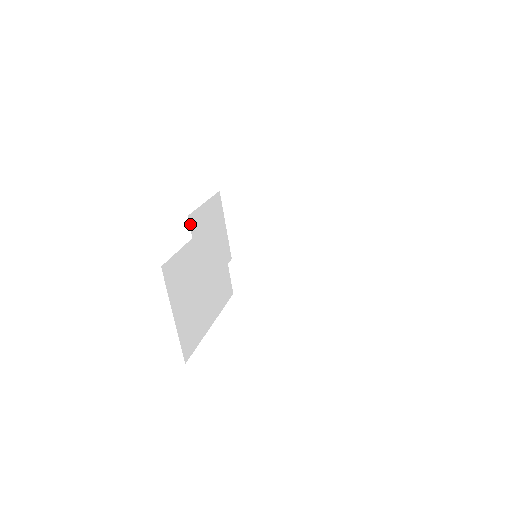
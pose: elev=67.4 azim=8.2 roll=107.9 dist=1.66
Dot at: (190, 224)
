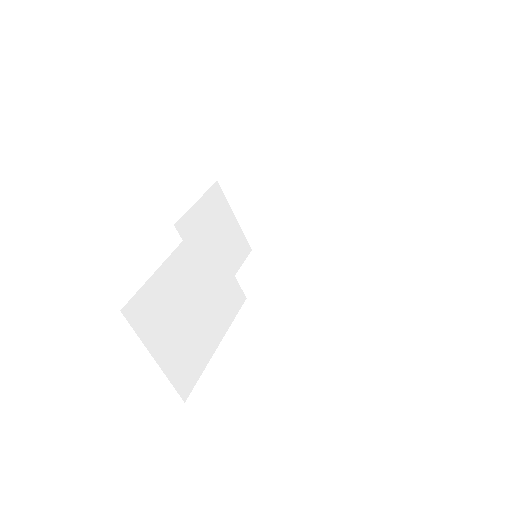
Dot at: (180, 233)
